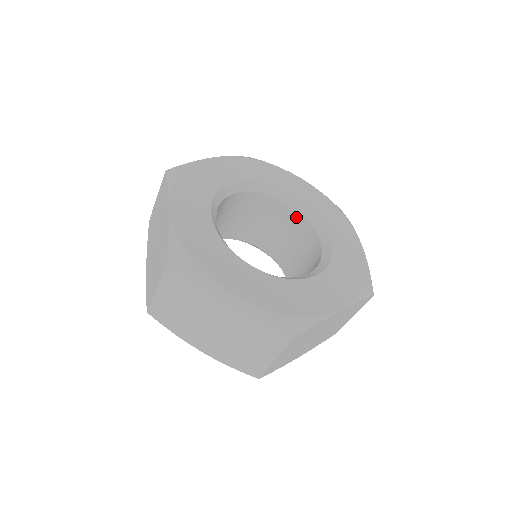
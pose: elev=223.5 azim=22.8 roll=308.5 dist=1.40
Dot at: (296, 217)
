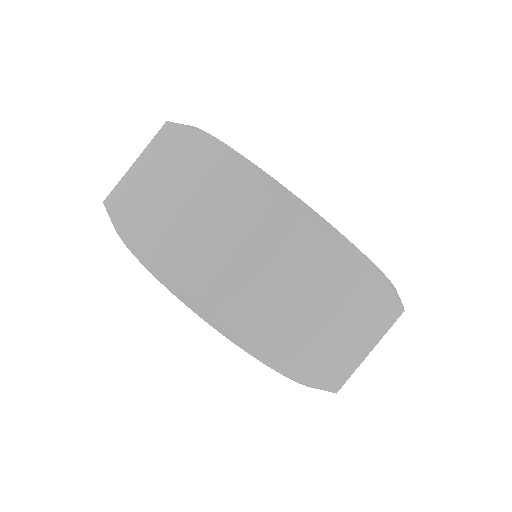
Dot at: occluded
